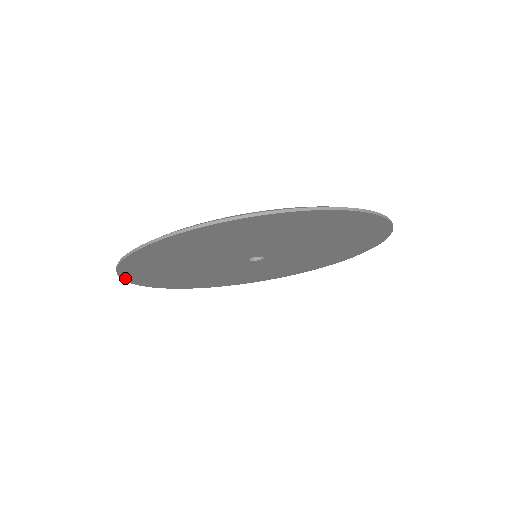
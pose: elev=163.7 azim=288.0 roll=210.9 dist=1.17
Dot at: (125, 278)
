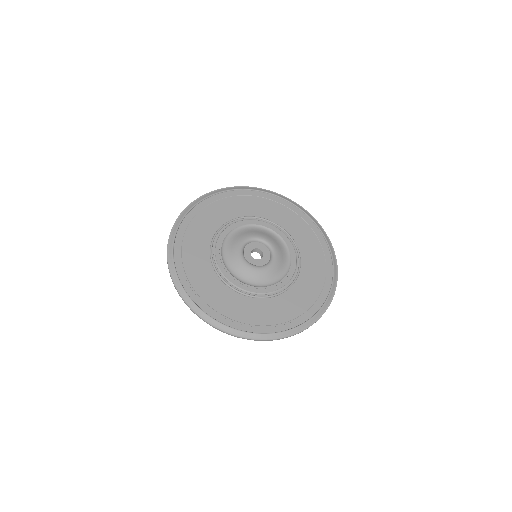
Dot at: (171, 271)
